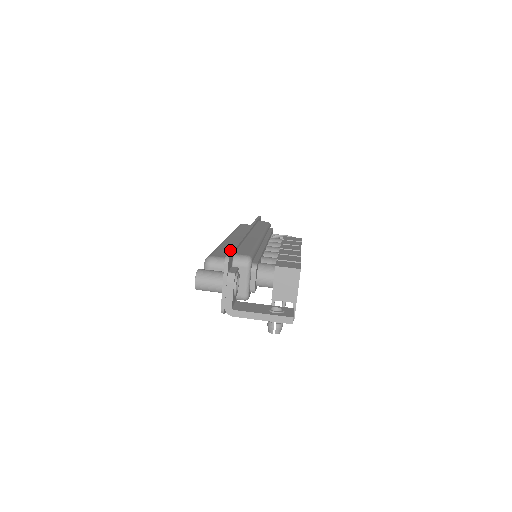
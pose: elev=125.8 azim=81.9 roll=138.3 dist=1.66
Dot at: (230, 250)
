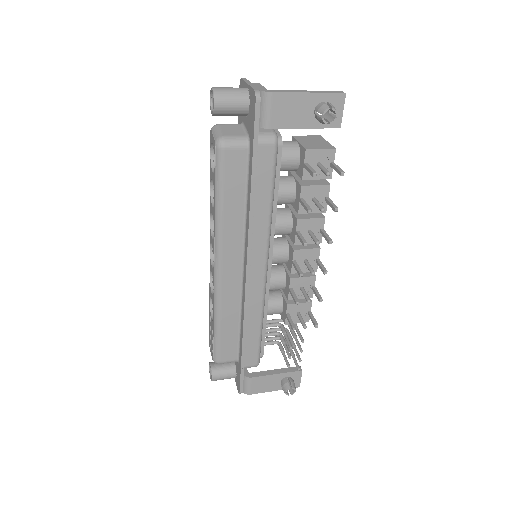
Dot at: occluded
